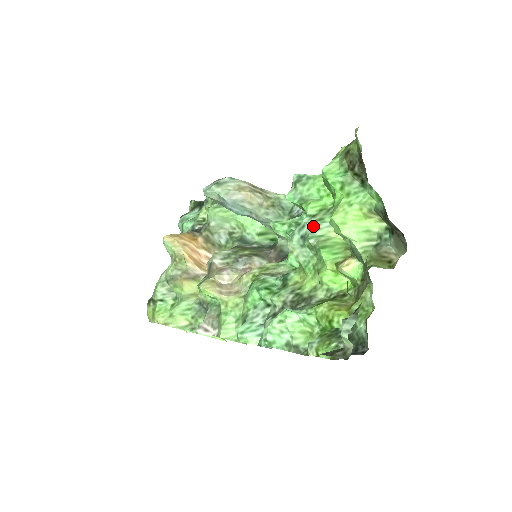
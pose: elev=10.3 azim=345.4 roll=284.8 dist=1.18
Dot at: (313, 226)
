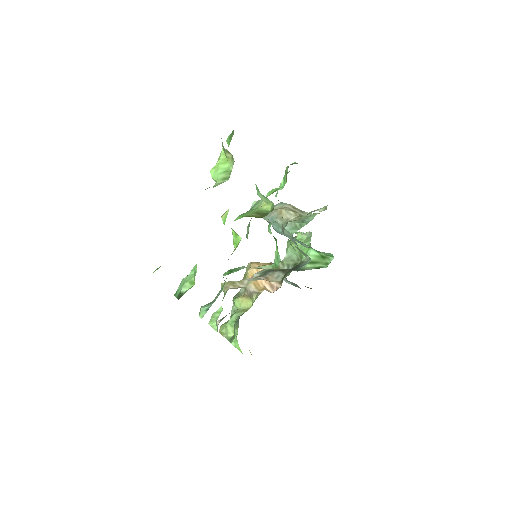
Dot at: (256, 203)
